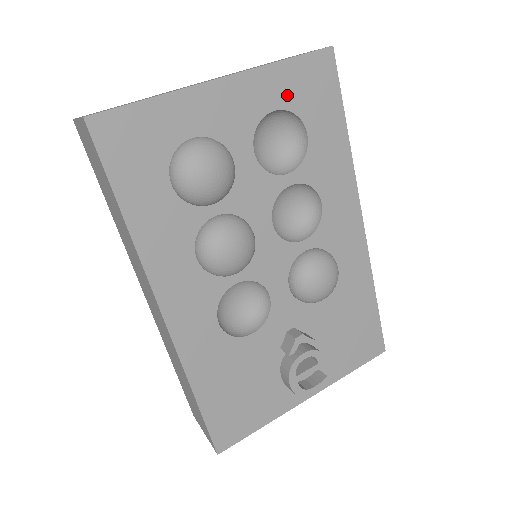
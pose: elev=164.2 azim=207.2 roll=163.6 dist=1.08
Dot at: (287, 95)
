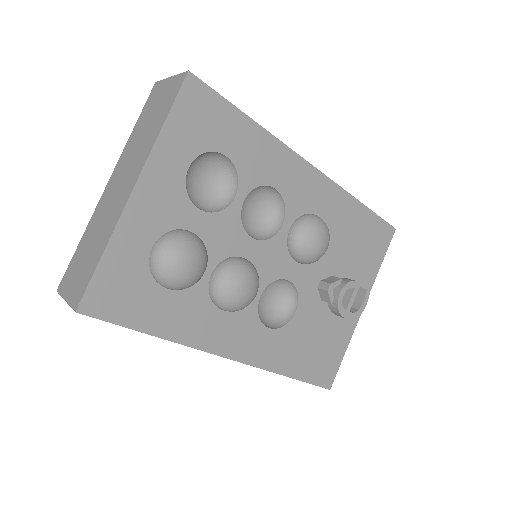
Dot at: (188, 146)
